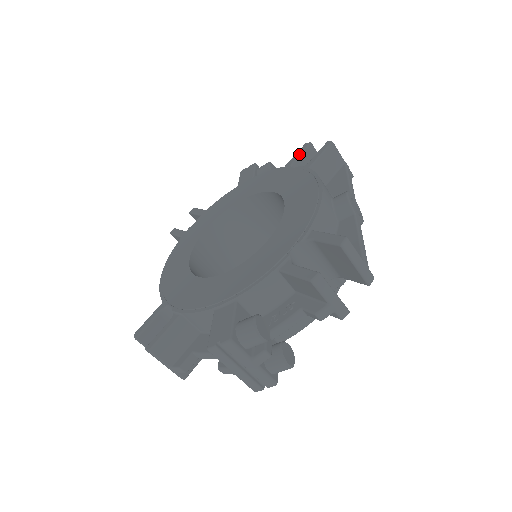
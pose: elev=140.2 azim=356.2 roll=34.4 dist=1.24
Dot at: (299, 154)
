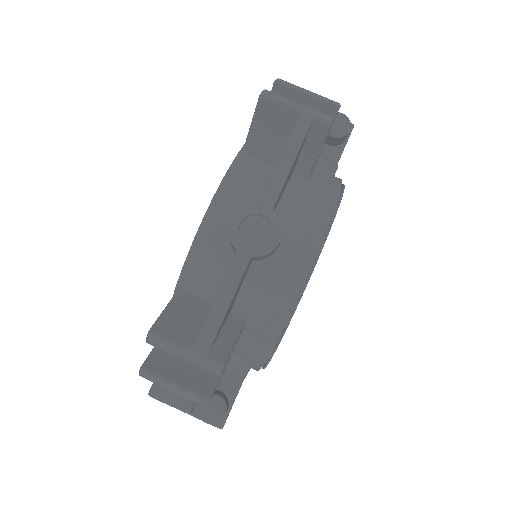
Dot at: occluded
